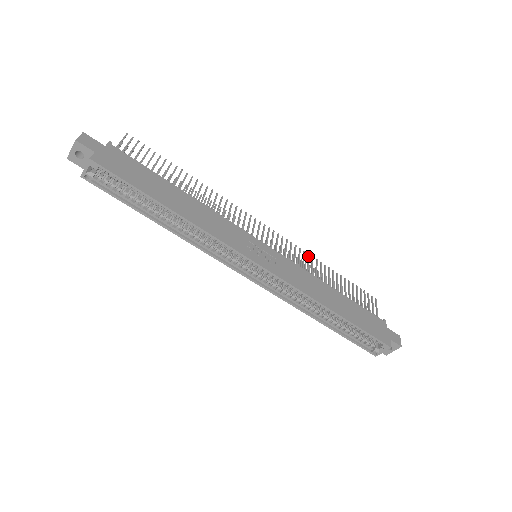
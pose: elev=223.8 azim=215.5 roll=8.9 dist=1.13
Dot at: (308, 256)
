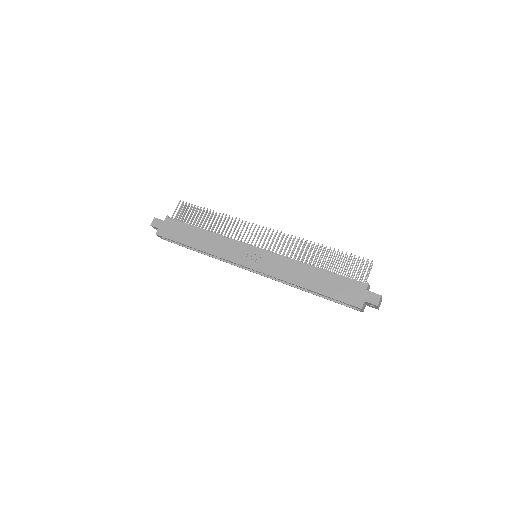
Dot at: (301, 242)
